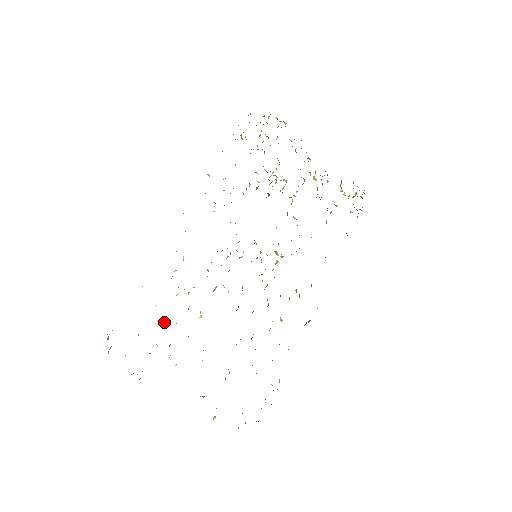
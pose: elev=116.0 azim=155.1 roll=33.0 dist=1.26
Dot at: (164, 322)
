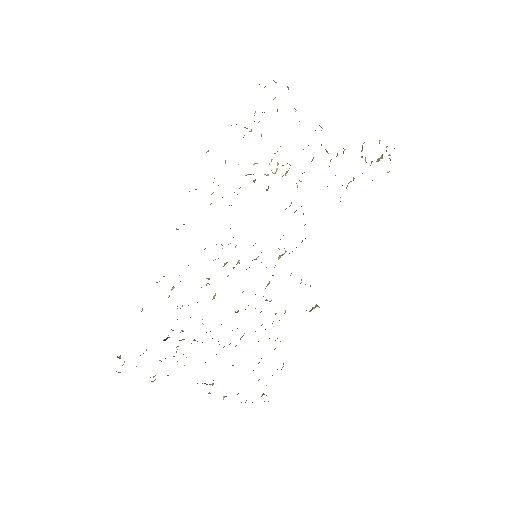
Dot at: (168, 335)
